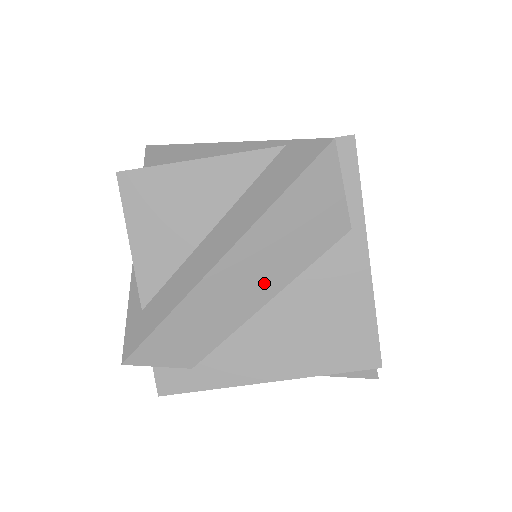
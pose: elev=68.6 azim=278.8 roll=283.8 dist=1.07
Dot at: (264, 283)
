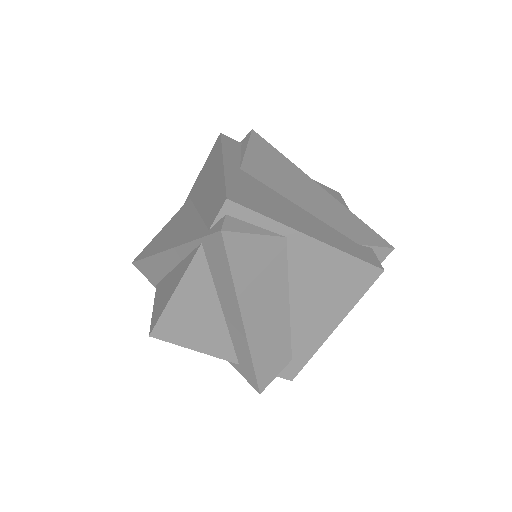
Dot at: (276, 305)
